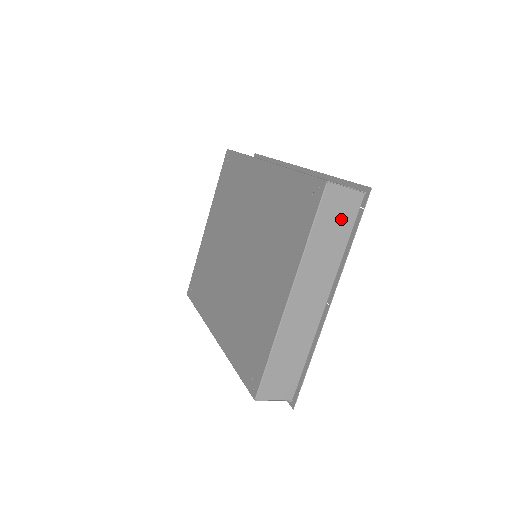
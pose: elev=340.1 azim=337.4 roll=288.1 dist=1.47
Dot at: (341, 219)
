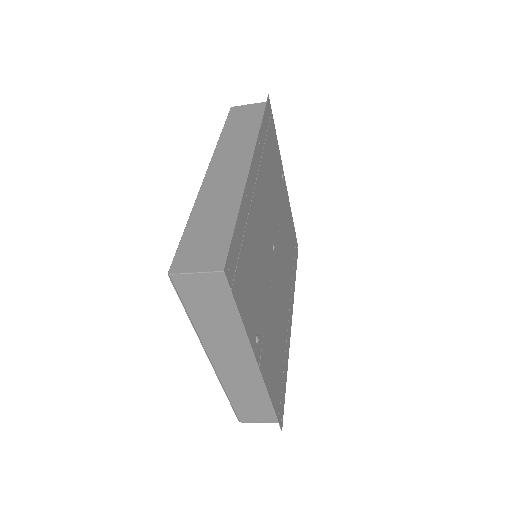
Dot at: (215, 299)
